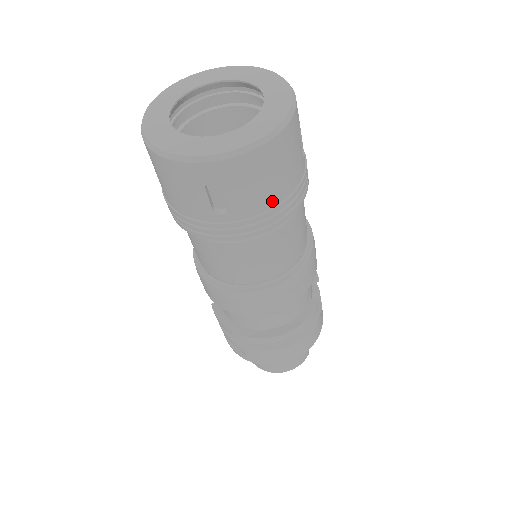
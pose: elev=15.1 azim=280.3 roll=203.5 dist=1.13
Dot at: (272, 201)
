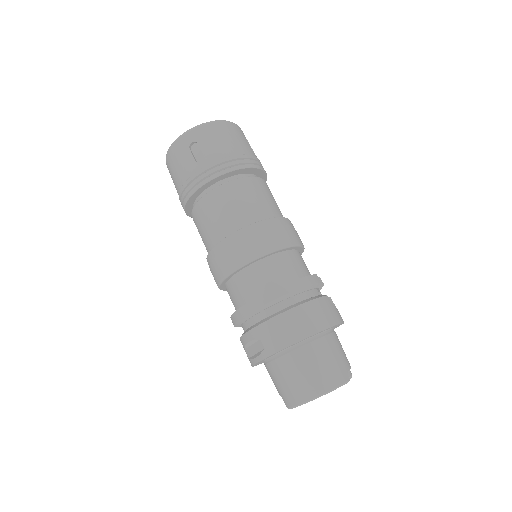
Dot at: (230, 153)
